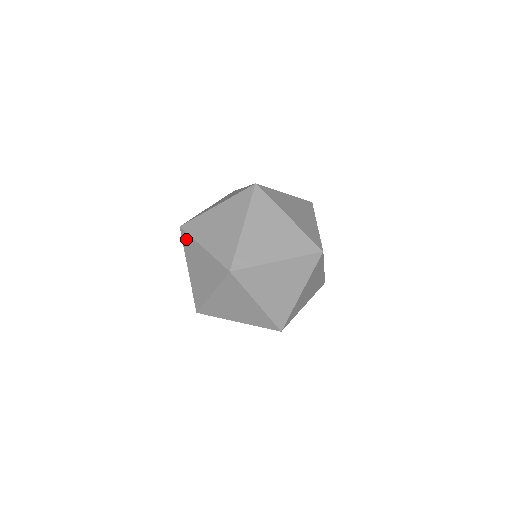
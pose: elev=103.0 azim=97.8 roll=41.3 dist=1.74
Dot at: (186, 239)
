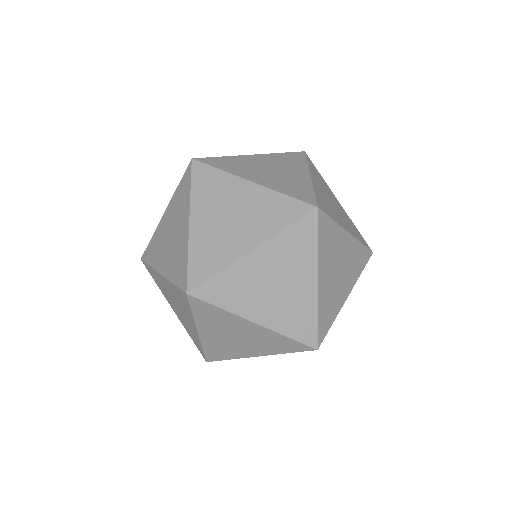
Dot at: occluded
